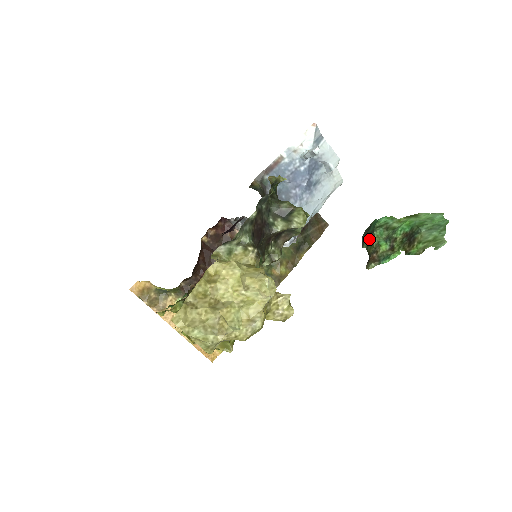
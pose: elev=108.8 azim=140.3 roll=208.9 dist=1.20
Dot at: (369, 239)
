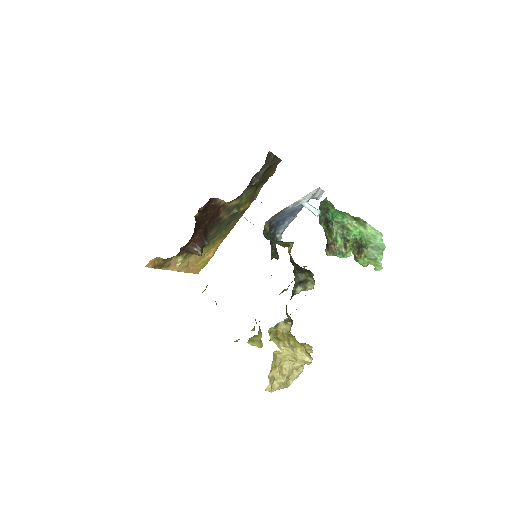
Dot at: (328, 227)
